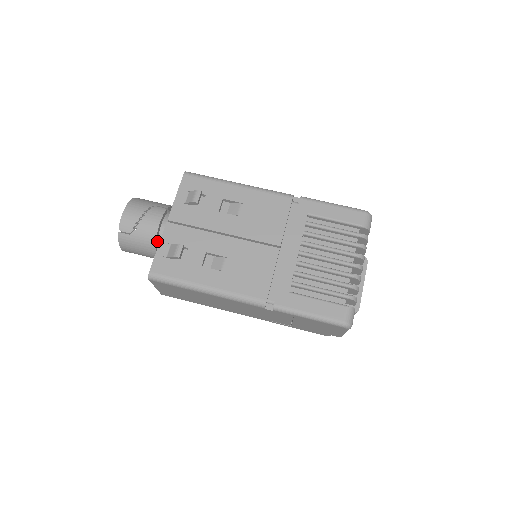
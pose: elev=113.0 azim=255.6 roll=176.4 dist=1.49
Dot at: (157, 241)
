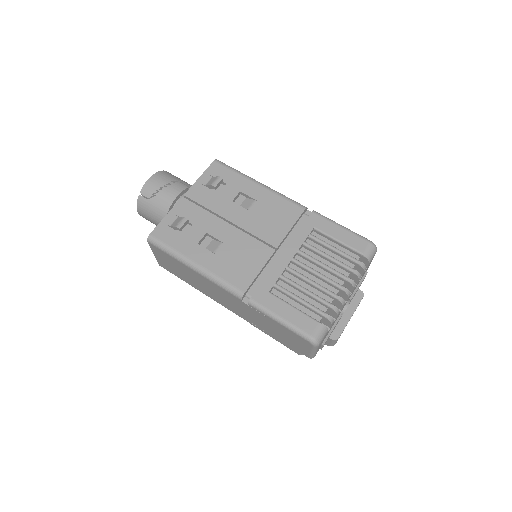
Dot at: occluded
